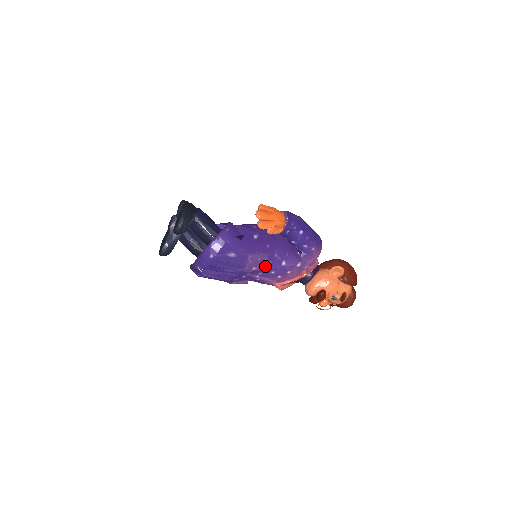
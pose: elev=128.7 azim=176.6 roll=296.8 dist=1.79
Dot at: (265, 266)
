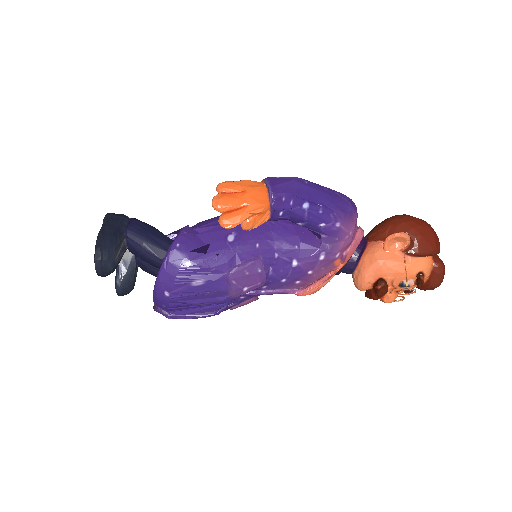
Dot at: (263, 279)
